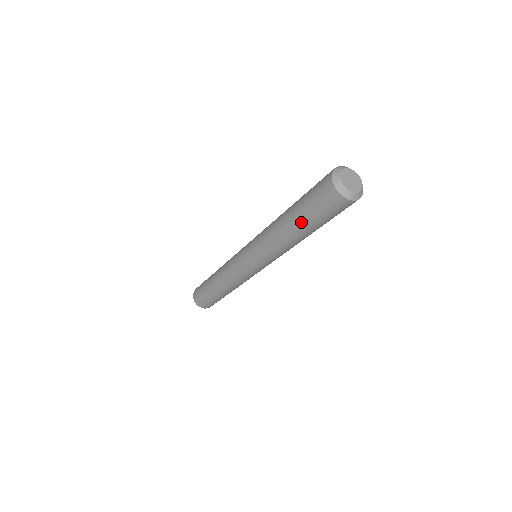
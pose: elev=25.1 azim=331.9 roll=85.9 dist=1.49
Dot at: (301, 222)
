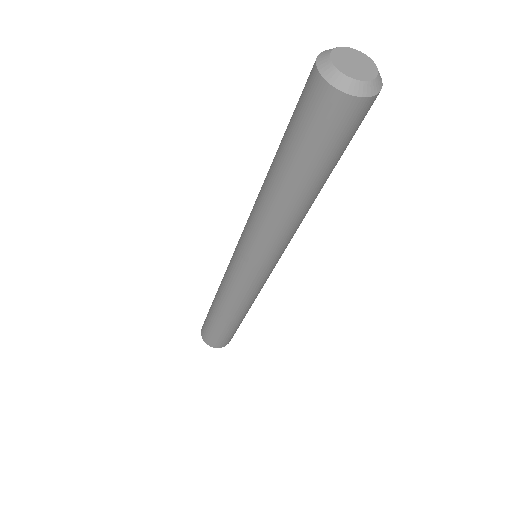
Dot at: (298, 175)
